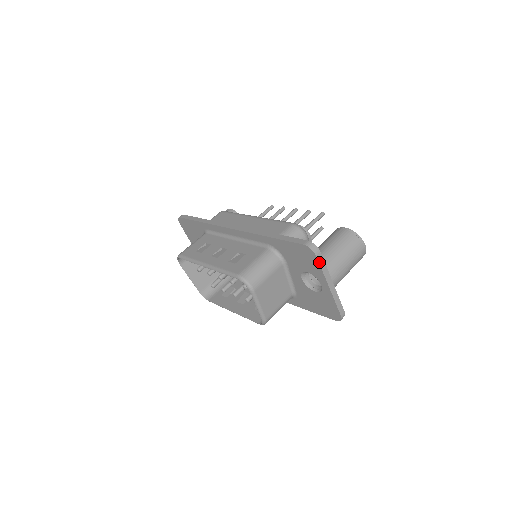
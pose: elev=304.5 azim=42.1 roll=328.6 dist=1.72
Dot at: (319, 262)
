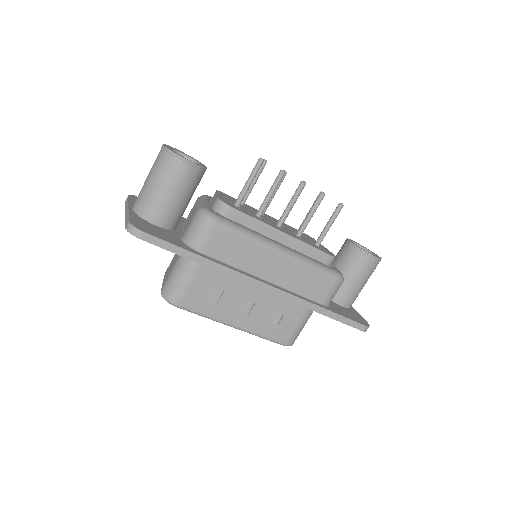
Dot at: occluded
